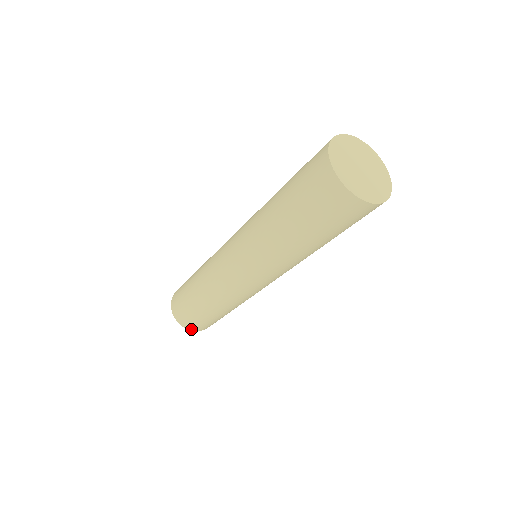
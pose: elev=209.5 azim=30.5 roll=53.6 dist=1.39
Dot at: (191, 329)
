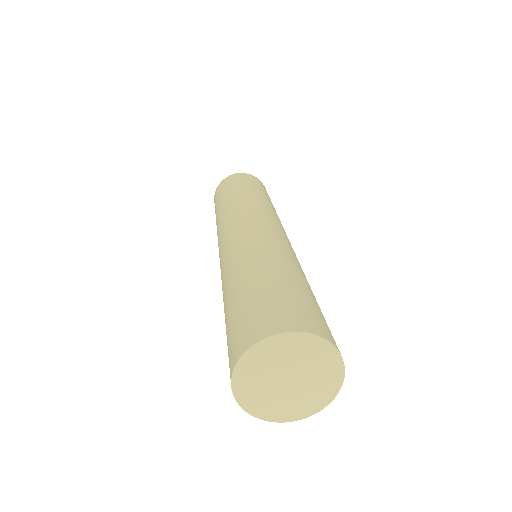
Dot at: occluded
